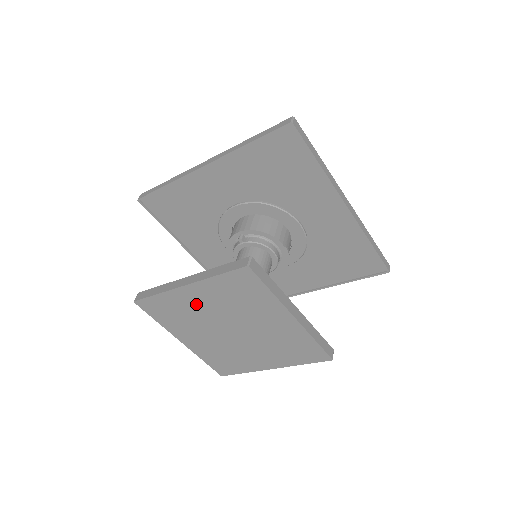
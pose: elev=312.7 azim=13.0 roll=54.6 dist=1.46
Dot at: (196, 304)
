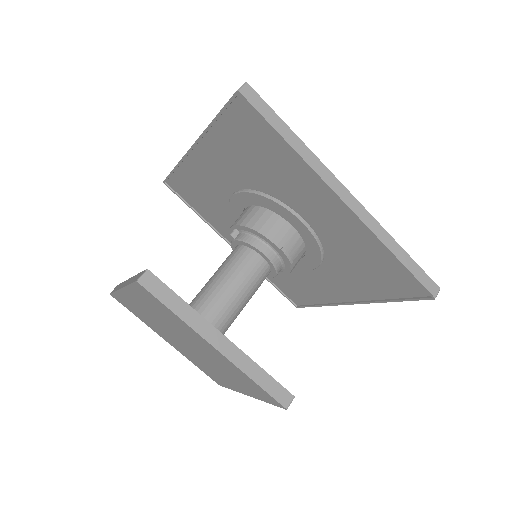
Dot at: (143, 309)
